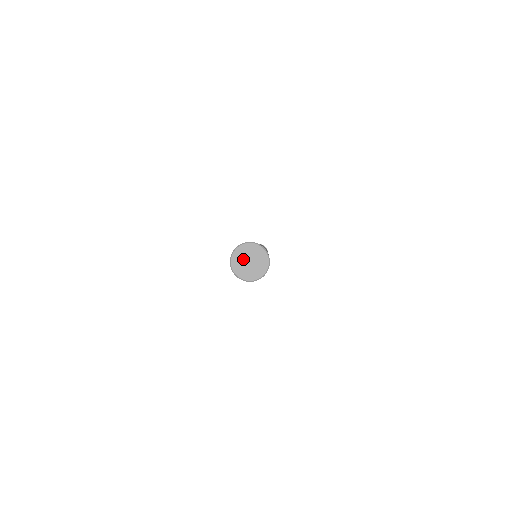
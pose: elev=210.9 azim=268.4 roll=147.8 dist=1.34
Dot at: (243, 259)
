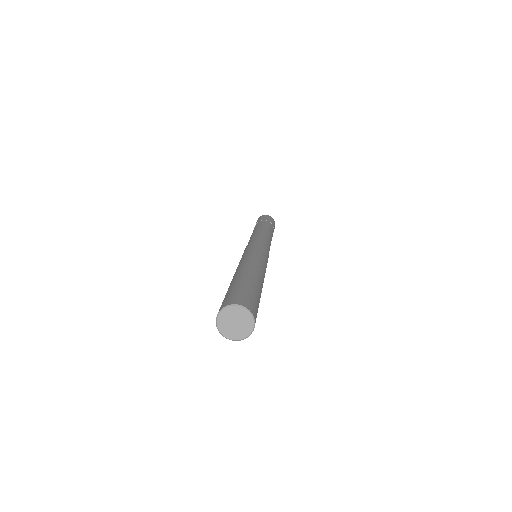
Dot at: (228, 323)
